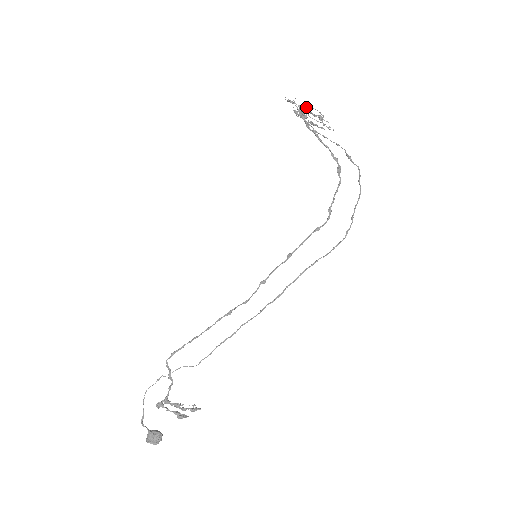
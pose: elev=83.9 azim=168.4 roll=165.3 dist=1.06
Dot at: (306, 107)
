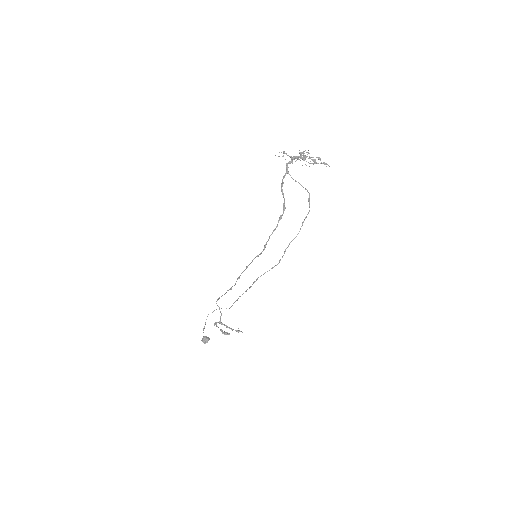
Dot at: (295, 157)
